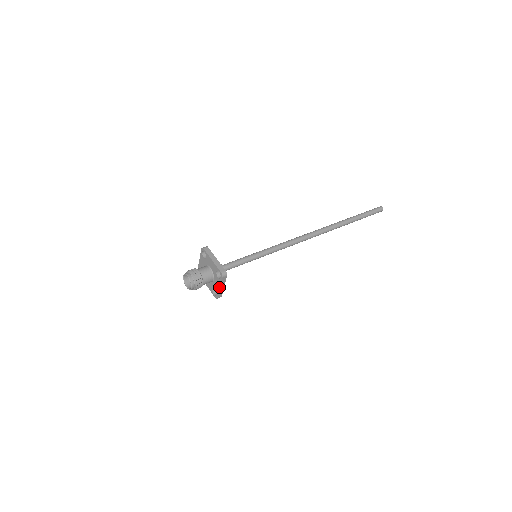
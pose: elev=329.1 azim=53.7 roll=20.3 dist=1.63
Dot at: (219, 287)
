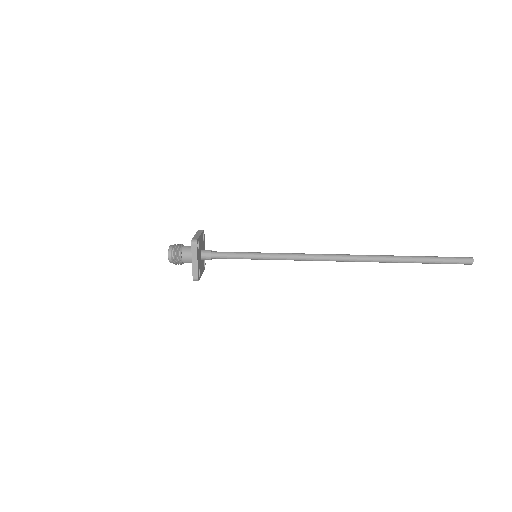
Dot at: (192, 261)
